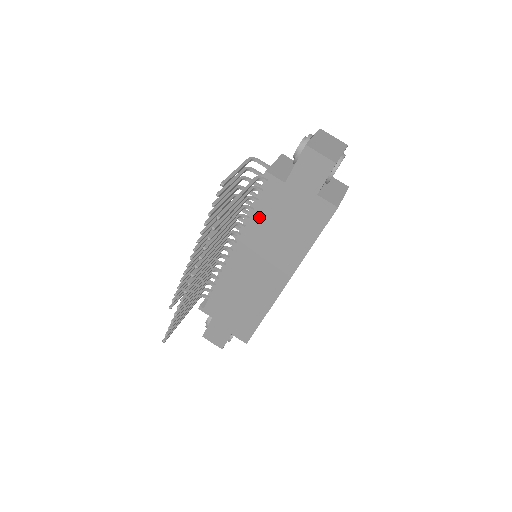
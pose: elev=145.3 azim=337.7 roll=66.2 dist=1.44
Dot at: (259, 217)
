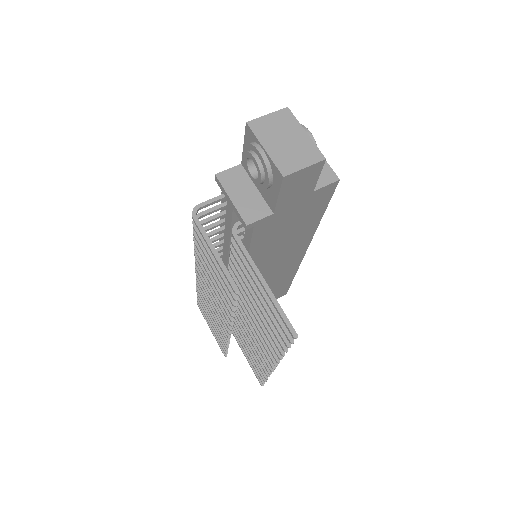
Dot at: (258, 249)
